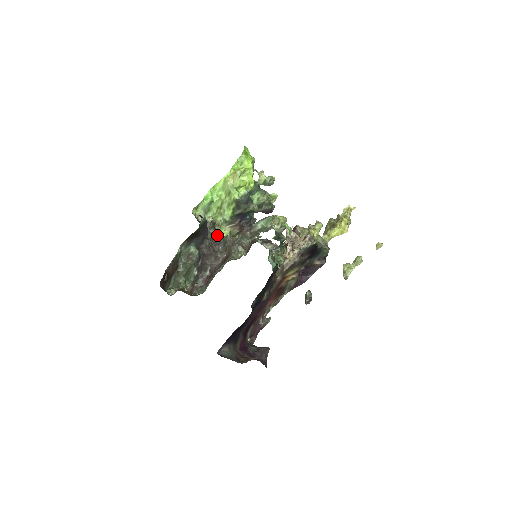
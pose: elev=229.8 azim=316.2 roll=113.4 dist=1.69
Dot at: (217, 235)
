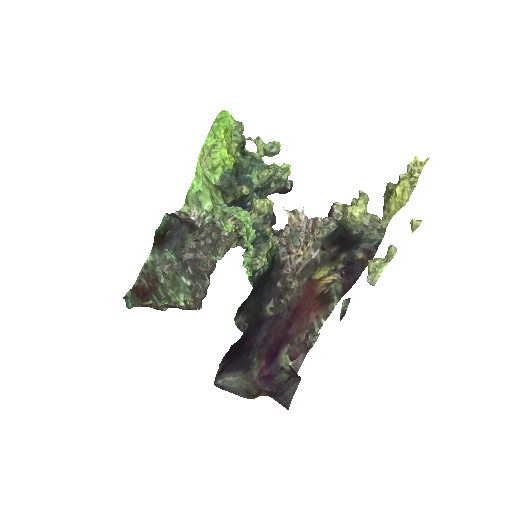
Dot at: occluded
